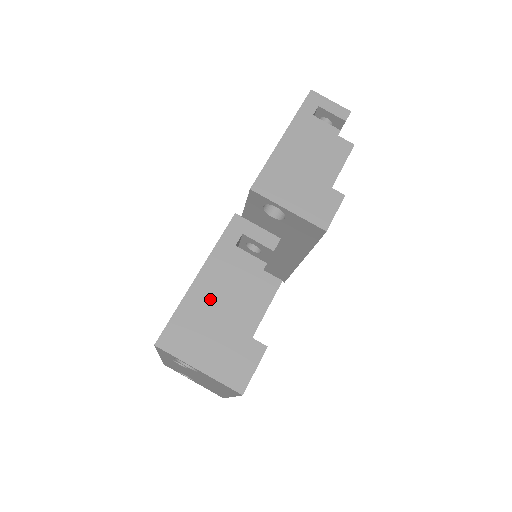
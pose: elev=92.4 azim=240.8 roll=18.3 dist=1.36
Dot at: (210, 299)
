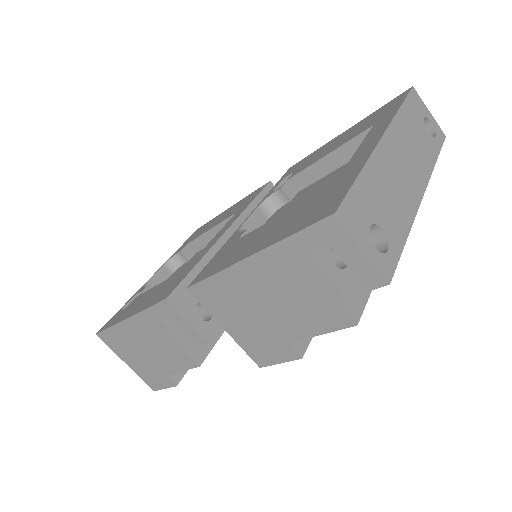
Dot at: (136, 338)
